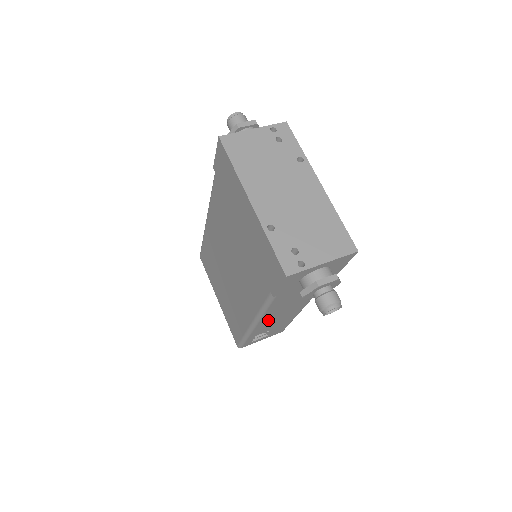
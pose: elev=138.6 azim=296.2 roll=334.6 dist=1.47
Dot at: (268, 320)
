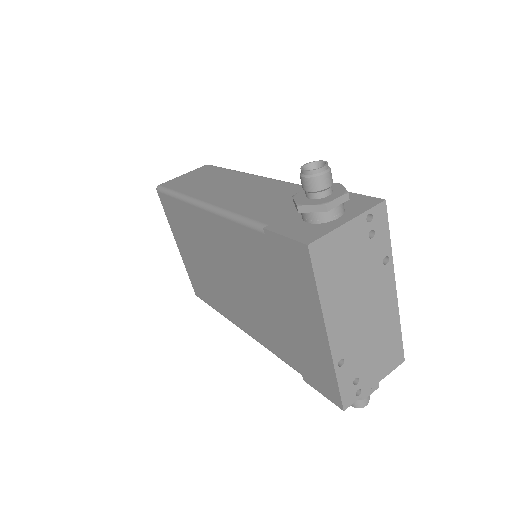
Dot at: occluded
